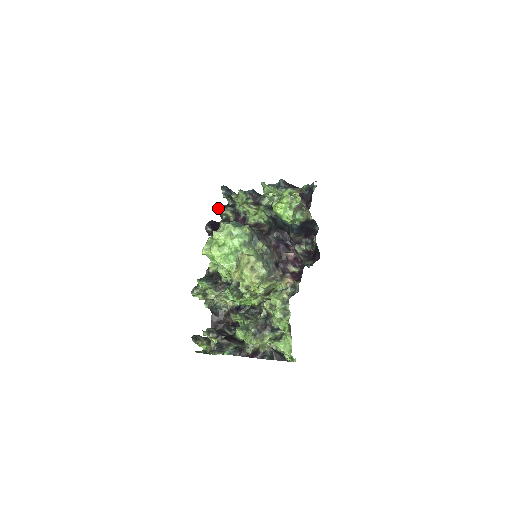
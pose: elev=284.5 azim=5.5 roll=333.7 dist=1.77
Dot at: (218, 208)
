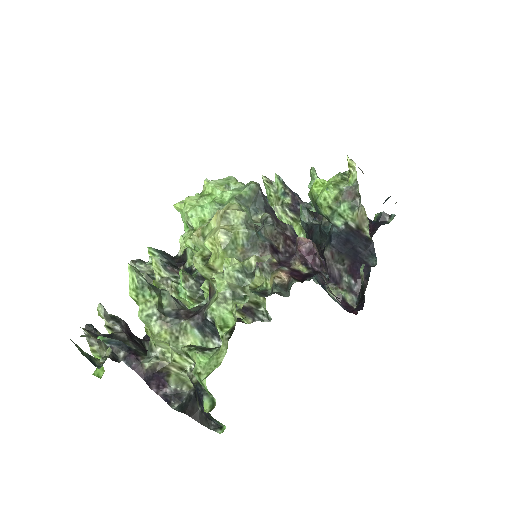
Dot at: occluded
